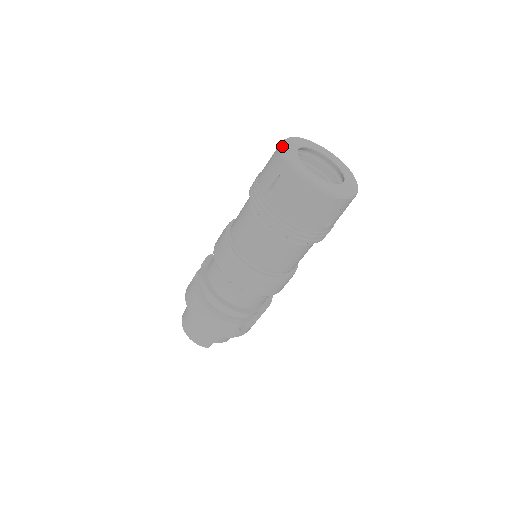
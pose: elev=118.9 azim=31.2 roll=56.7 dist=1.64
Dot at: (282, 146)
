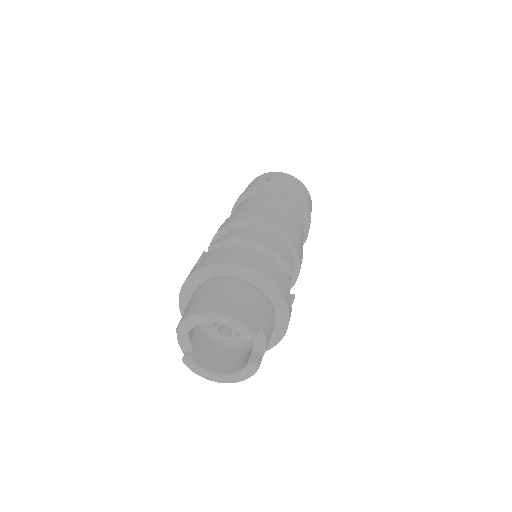
Dot at: occluded
